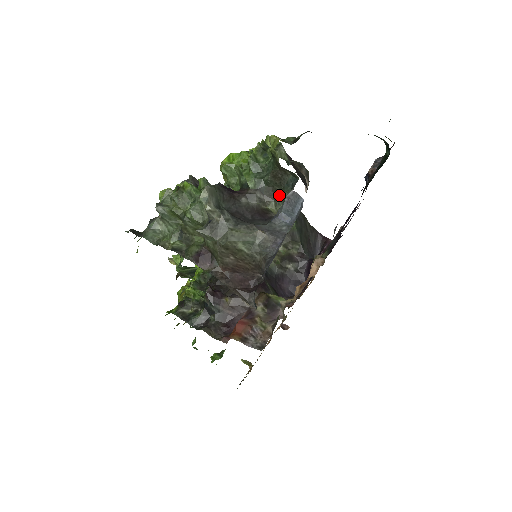
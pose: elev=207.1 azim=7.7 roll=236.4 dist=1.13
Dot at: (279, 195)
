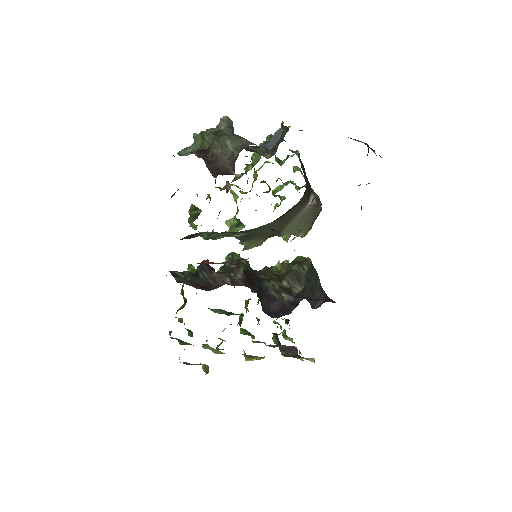
Dot at: (275, 149)
